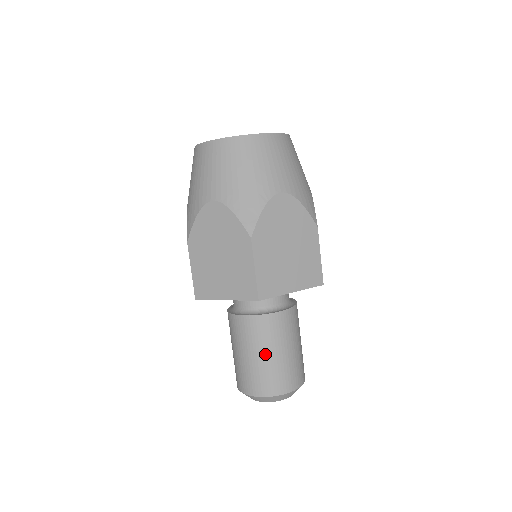
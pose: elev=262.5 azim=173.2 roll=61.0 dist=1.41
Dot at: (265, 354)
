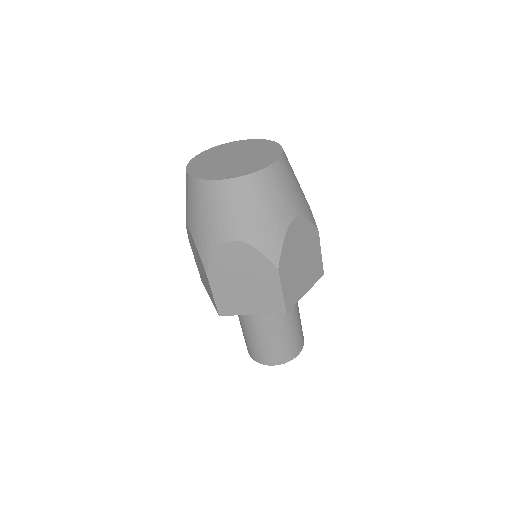
Dot at: (281, 337)
